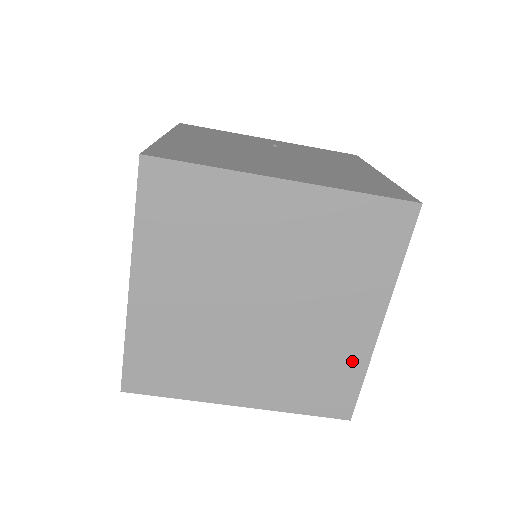
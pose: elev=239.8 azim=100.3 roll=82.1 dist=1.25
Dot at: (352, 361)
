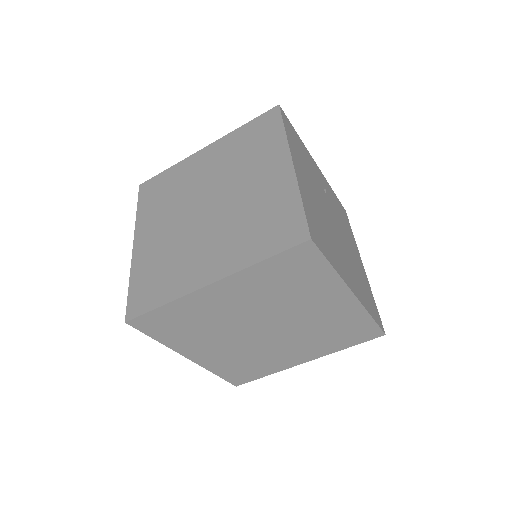
Dot at: (272, 368)
